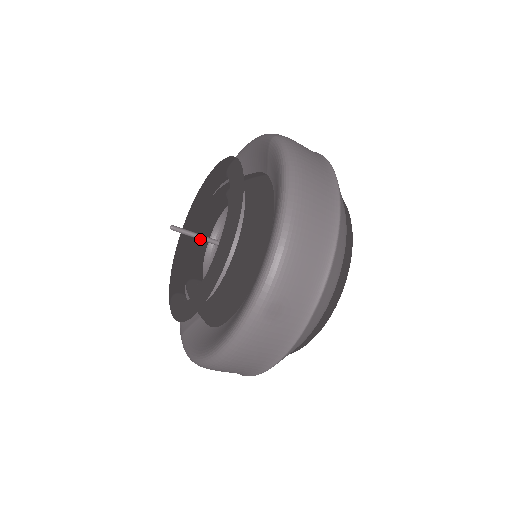
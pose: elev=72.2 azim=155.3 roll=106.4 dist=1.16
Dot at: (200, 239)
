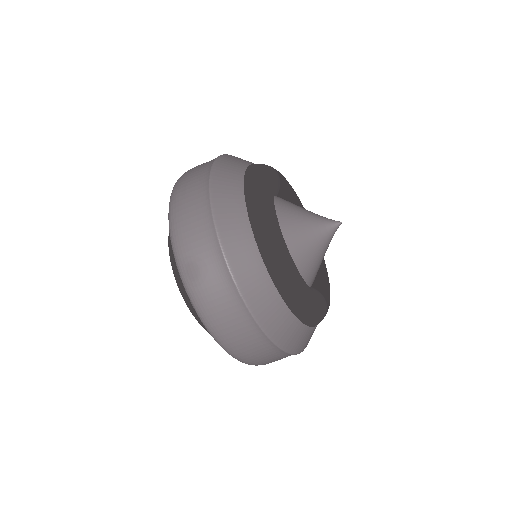
Dot at: occluded
